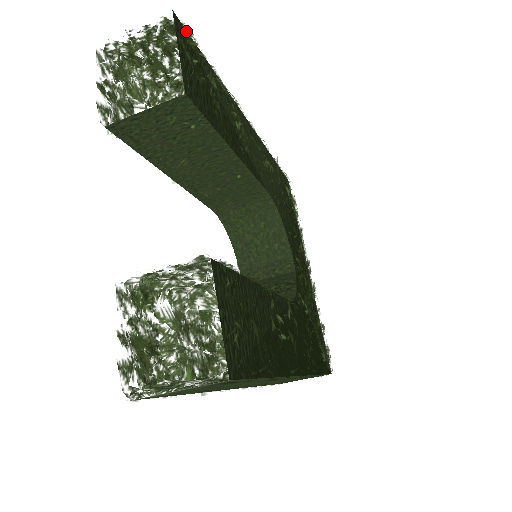
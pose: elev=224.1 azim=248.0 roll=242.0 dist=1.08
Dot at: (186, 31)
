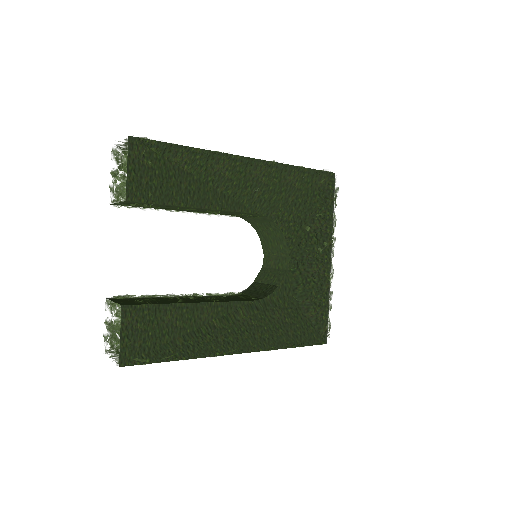
Dot at: (141, 145)
